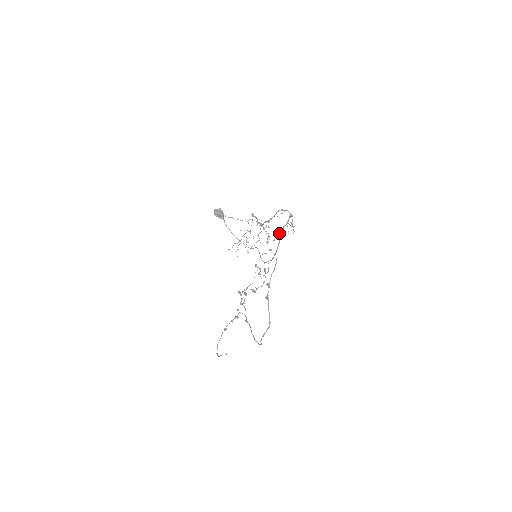
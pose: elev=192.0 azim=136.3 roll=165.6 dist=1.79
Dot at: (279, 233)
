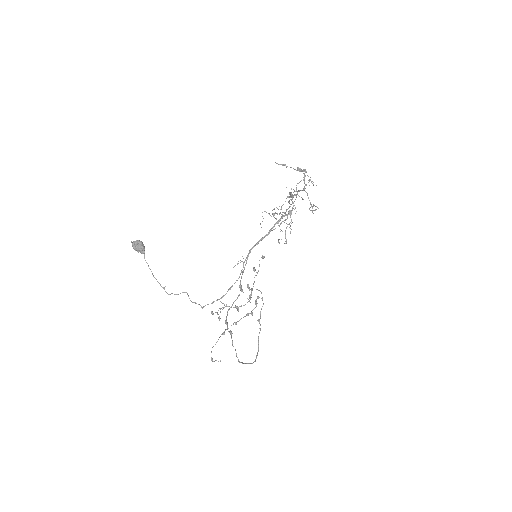
Dot at: (248, 253)
